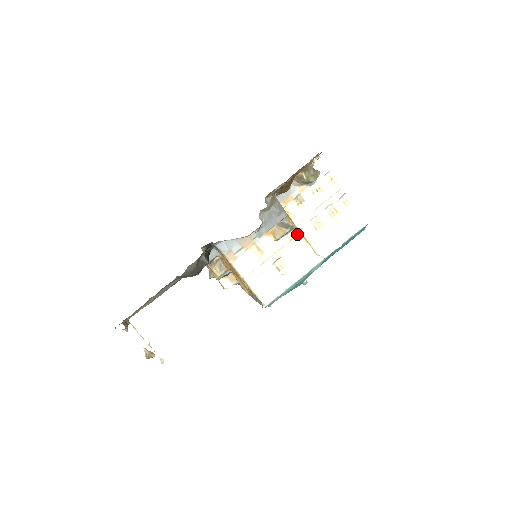
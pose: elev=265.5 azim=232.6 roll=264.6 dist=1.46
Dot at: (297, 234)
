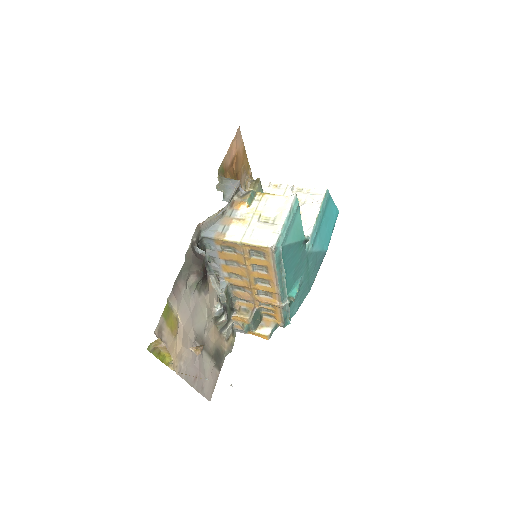
Dot at: (262, 195)
